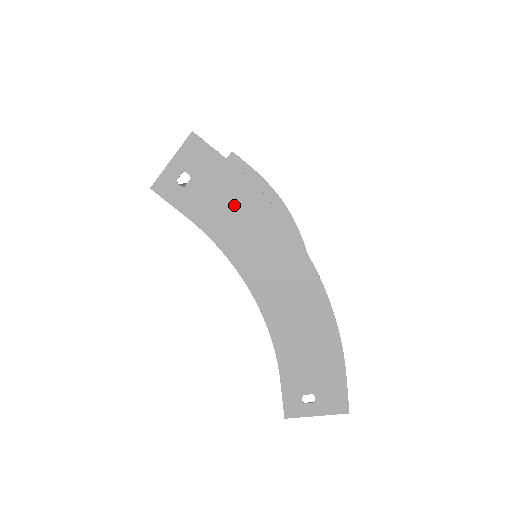
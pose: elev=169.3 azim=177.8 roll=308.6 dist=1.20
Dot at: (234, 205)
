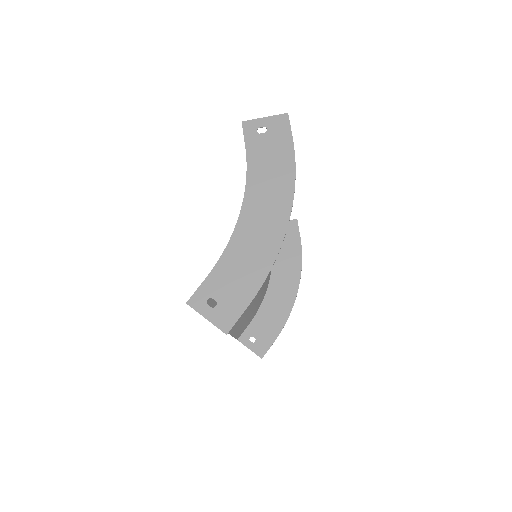
Dot at: (275, 161)
